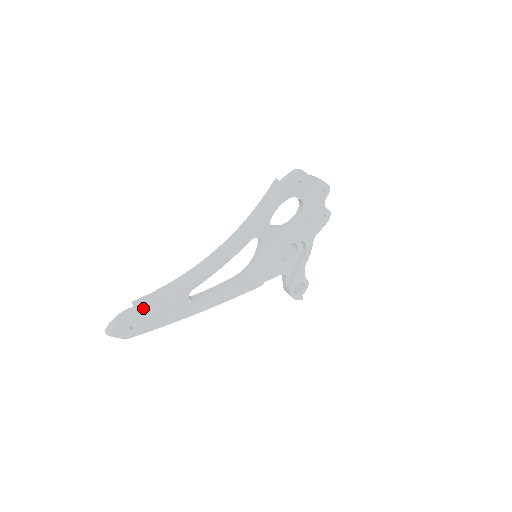
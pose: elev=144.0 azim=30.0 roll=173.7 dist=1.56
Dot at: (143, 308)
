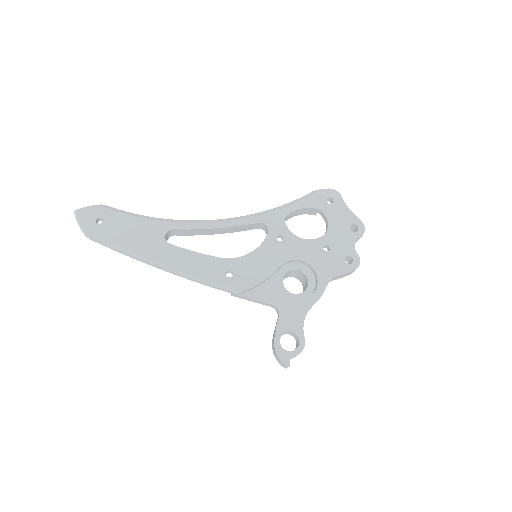
Dot at: (121, 211)
